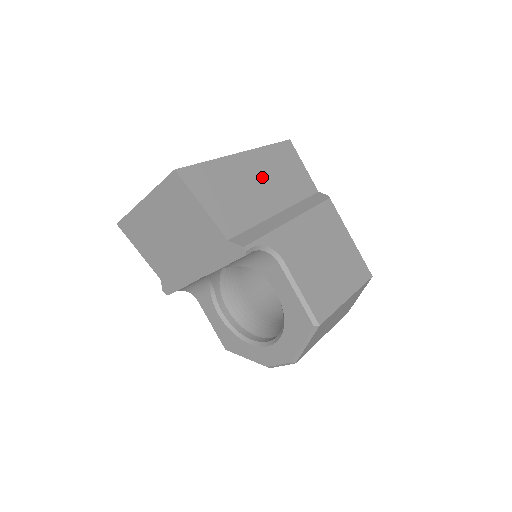
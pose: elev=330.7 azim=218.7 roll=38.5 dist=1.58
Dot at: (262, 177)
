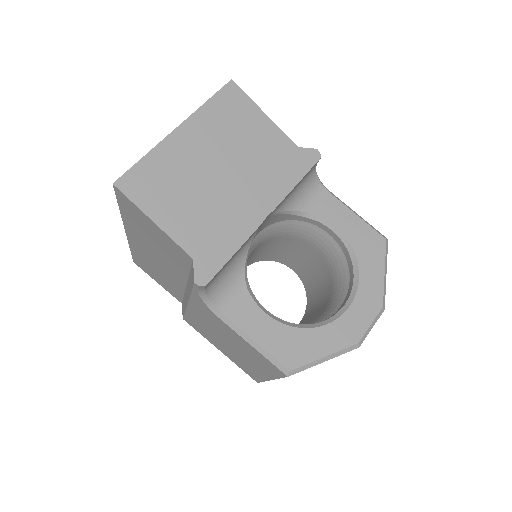
Dot at: occluded
